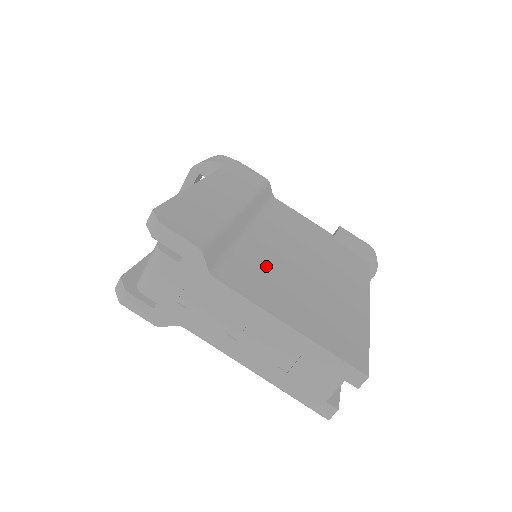
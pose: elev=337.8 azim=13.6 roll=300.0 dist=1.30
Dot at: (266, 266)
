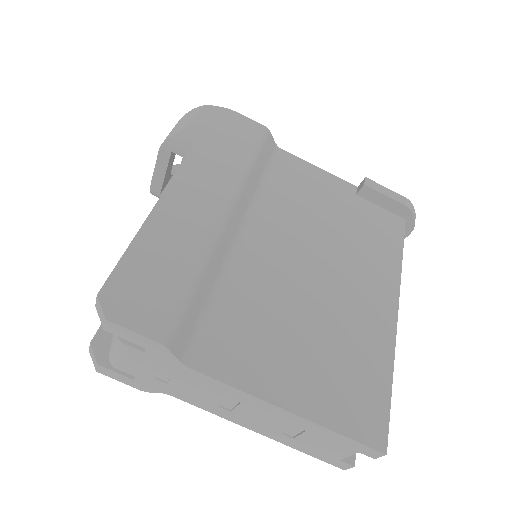
Dot at: (261, 305)
